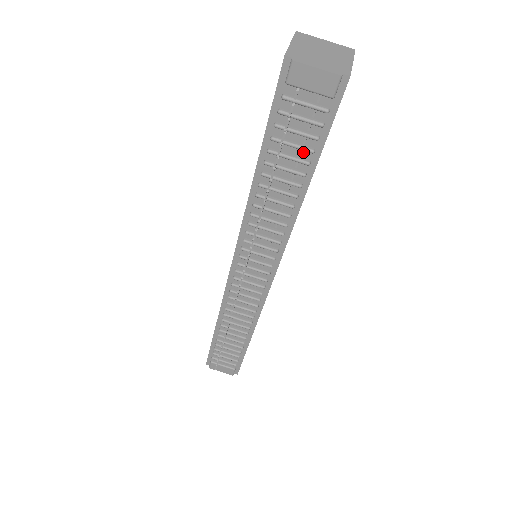
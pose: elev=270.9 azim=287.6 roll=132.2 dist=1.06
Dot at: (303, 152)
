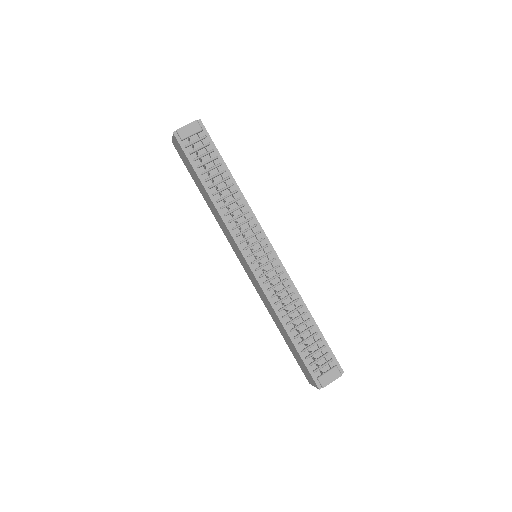
Dot at: (214, 162)
